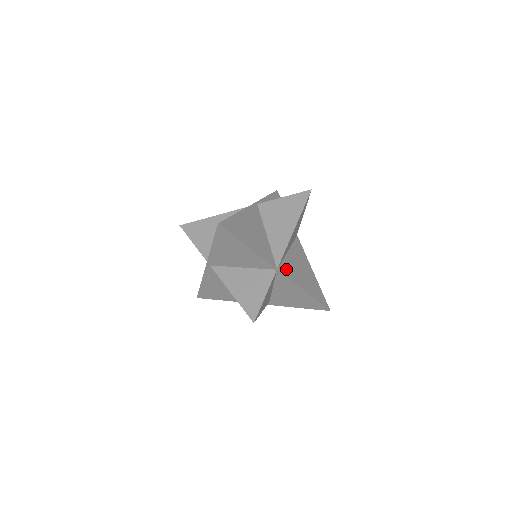
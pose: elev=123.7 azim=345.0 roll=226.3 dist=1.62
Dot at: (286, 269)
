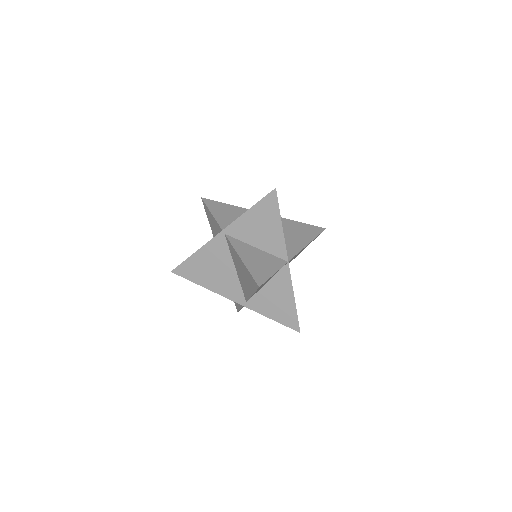
Dot at: occluded
